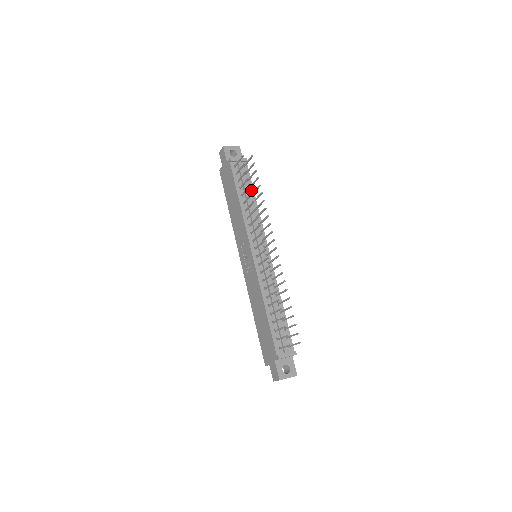
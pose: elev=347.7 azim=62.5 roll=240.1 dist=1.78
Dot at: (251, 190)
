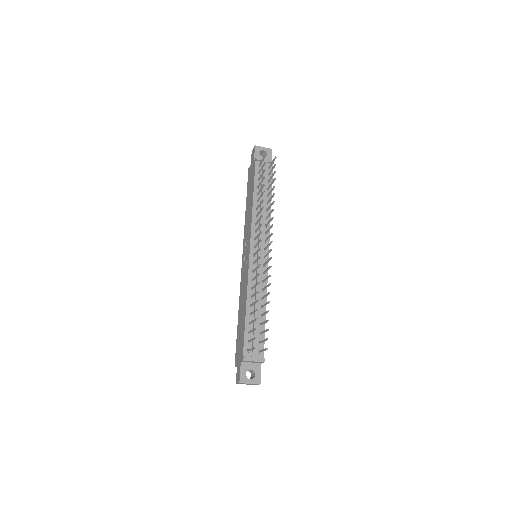
Dot at: (269, 191)
